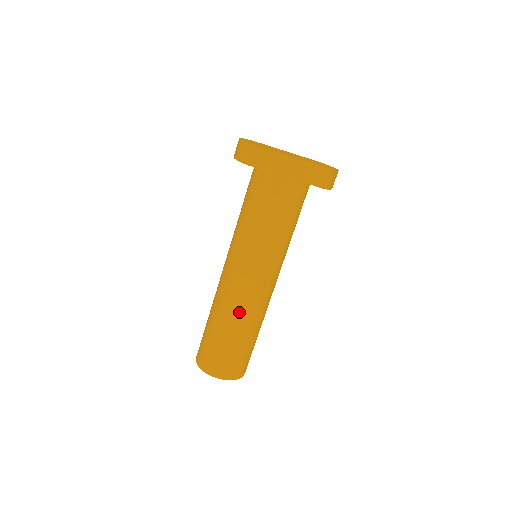
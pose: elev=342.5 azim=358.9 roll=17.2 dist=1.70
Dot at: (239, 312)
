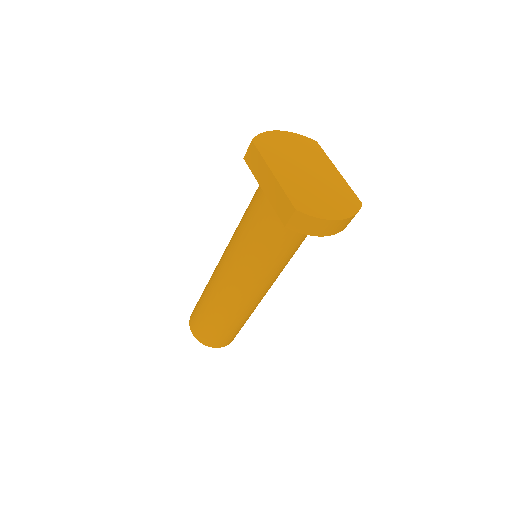
Dot at: (212, 290)
